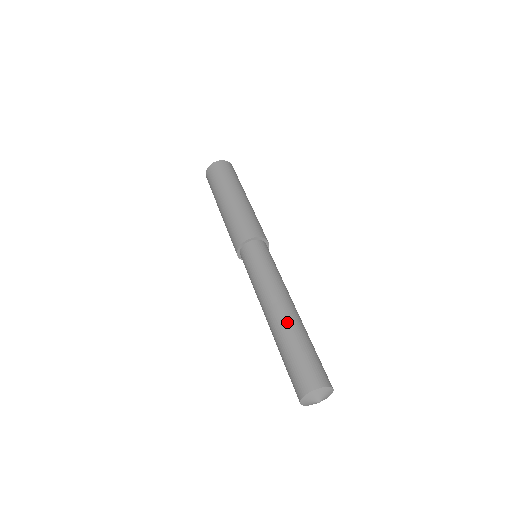
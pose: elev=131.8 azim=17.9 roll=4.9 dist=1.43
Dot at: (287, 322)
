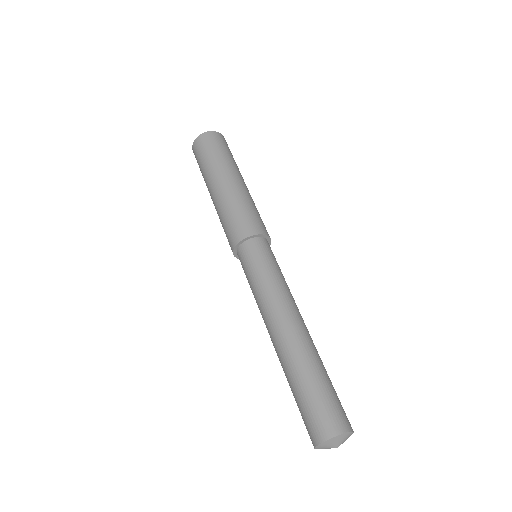
Dot at: (284, 354)
